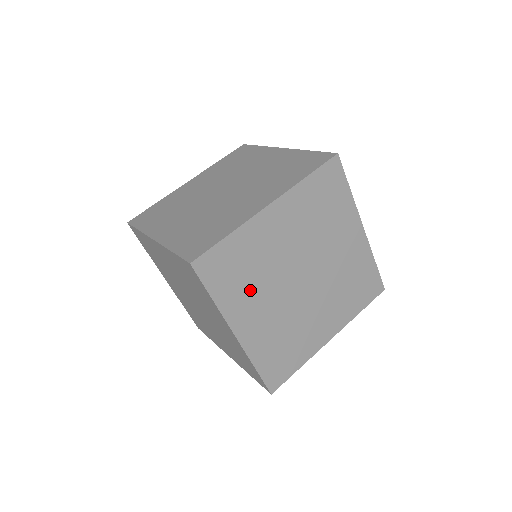
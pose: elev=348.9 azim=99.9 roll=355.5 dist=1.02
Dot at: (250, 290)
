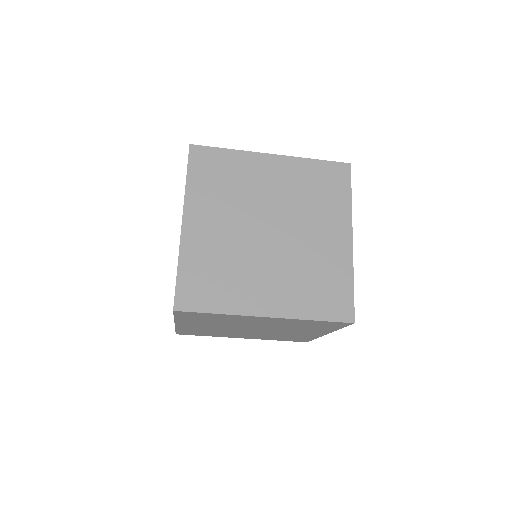
Dot at: (223, 334)
